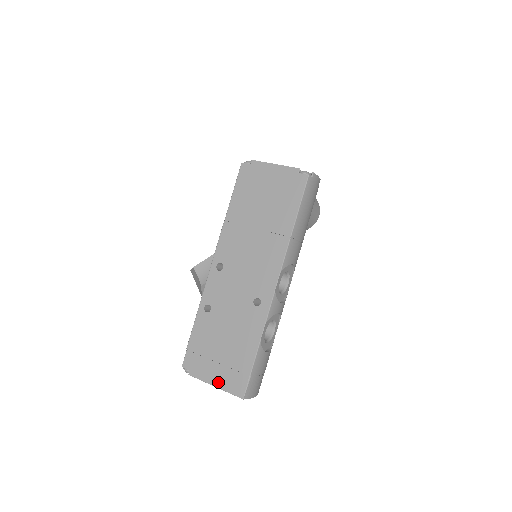
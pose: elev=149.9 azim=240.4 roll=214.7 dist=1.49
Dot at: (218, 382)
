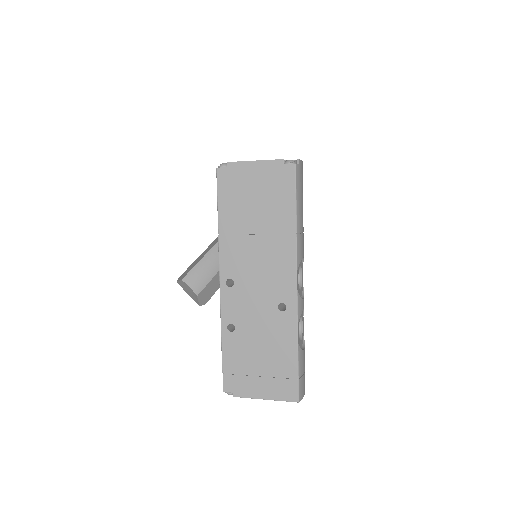
Dot at: (267, 394)
